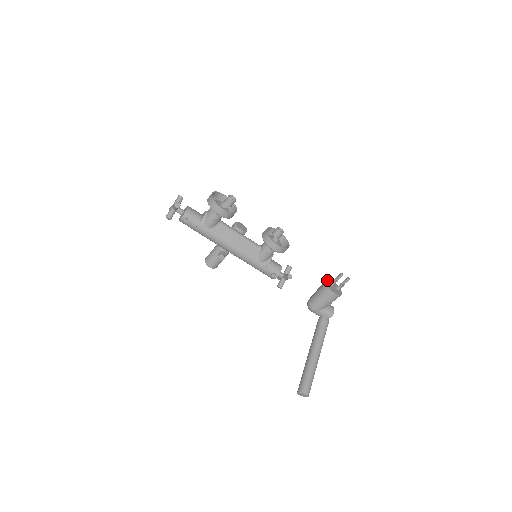
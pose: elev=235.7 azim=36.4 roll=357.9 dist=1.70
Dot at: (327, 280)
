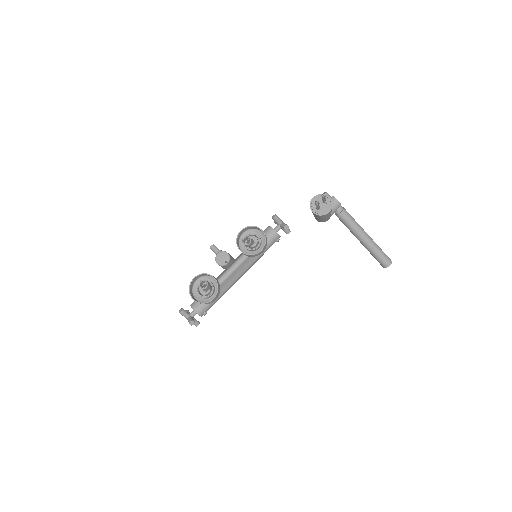
Dot at: (311, 207)
